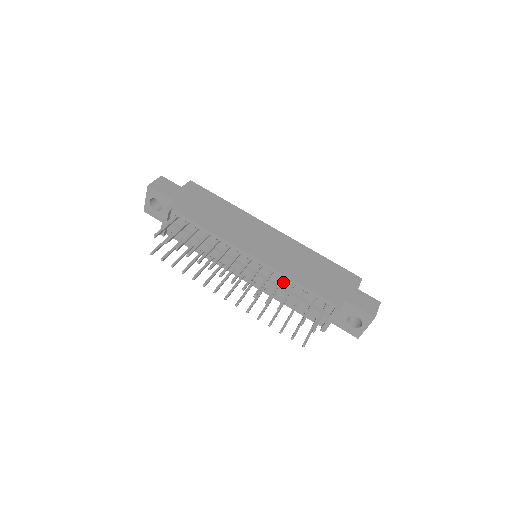
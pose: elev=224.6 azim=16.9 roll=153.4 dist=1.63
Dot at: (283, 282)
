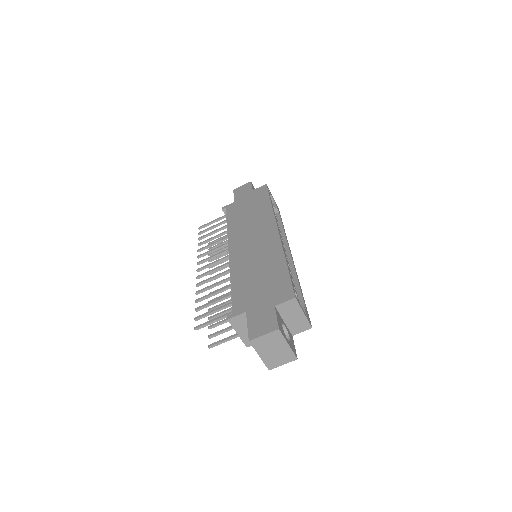
Dot at: occluded
